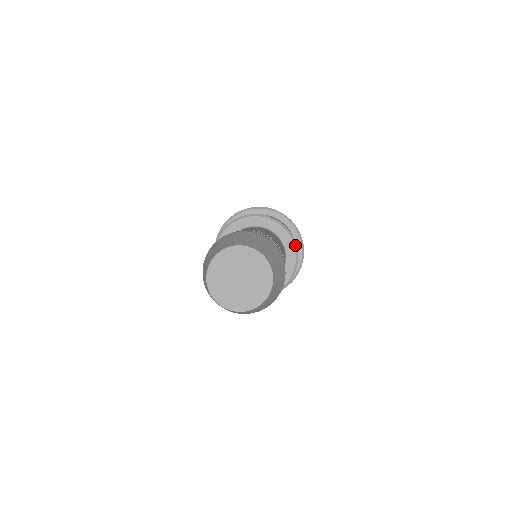
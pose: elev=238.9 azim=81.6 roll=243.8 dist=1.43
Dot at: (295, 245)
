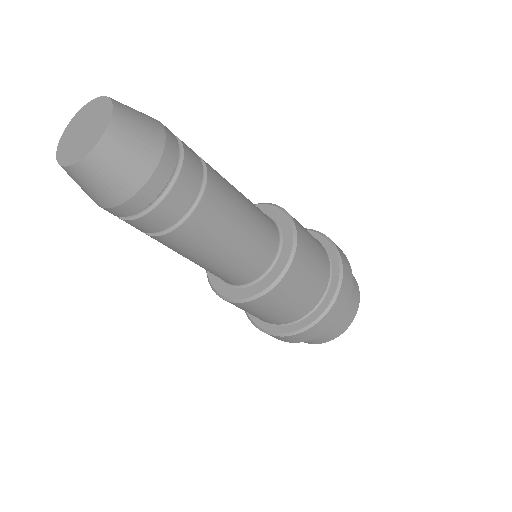
Dot at: (266, 204)
